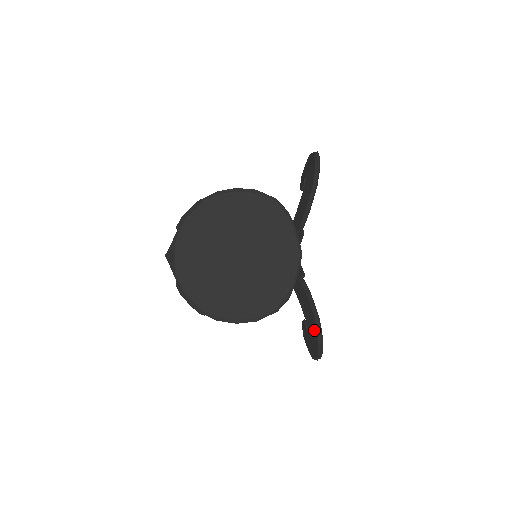
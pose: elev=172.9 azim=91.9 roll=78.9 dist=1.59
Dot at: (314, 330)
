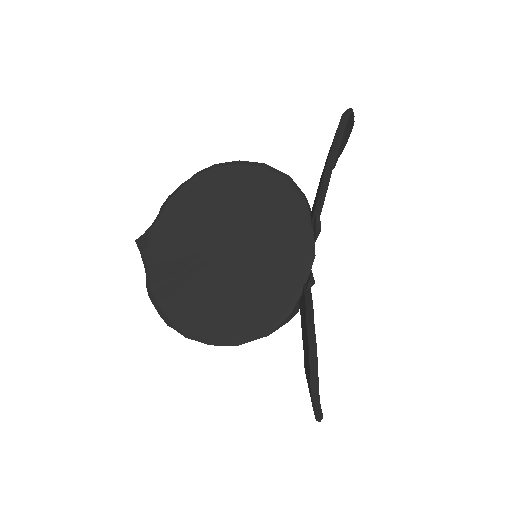
Dot at: (308, 367)
